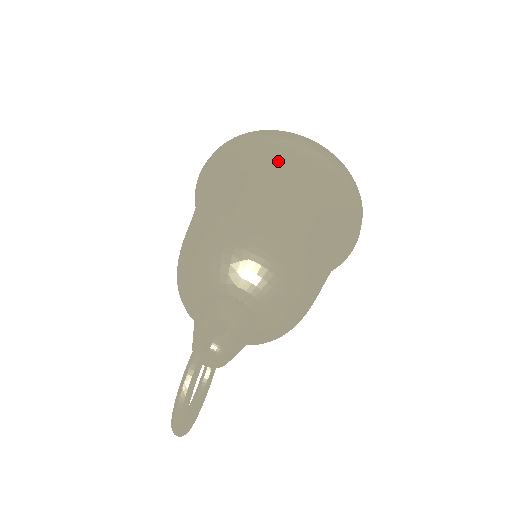
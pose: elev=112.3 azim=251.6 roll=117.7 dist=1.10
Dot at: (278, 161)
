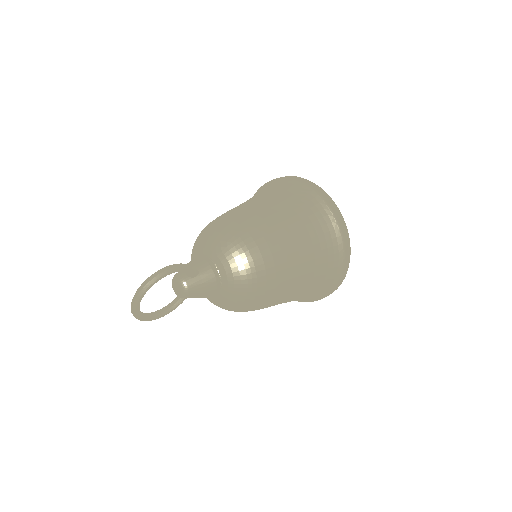
Dot at: (296, 199)
